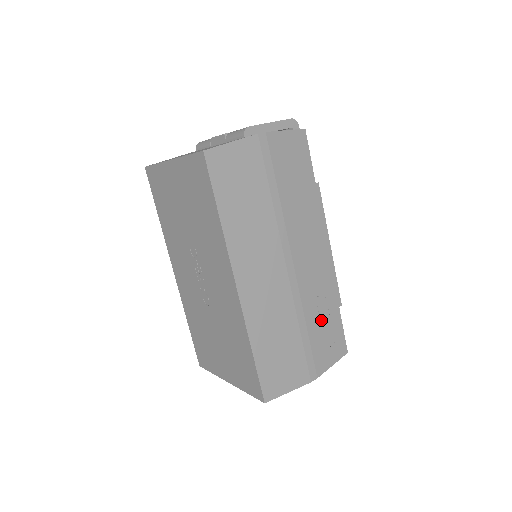
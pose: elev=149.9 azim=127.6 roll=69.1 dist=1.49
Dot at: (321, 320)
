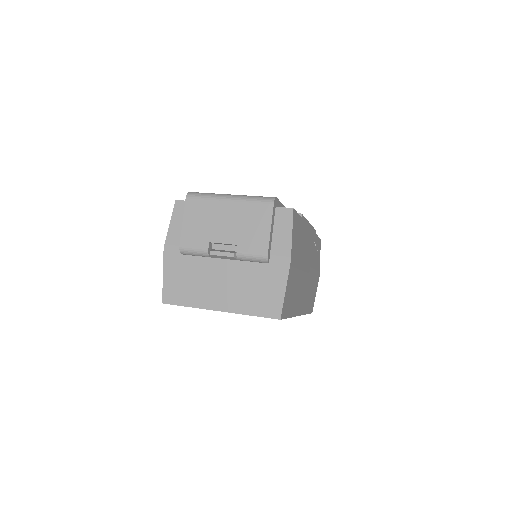
Dot at: (316, 255)
